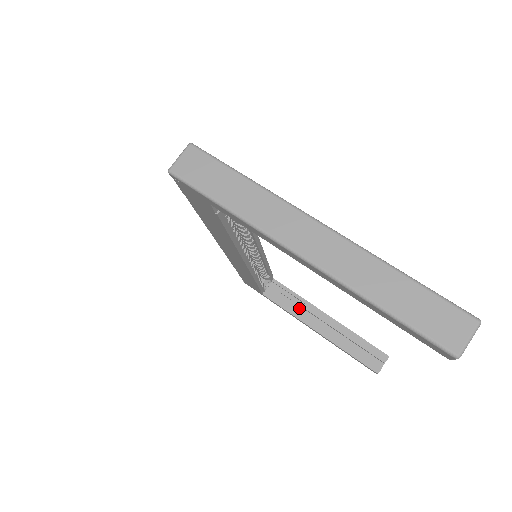
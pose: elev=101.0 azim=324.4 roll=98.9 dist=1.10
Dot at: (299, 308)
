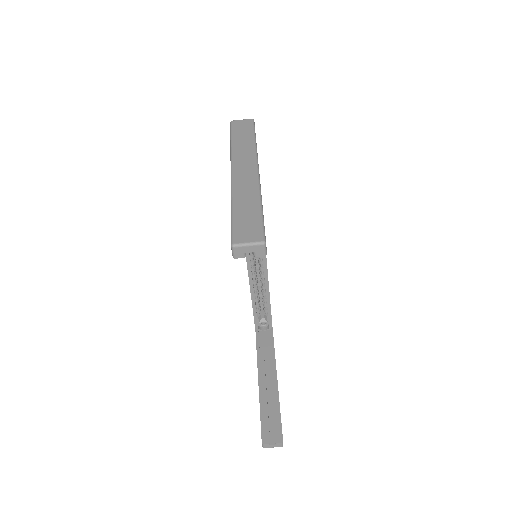
Dot at: (266, 359)
